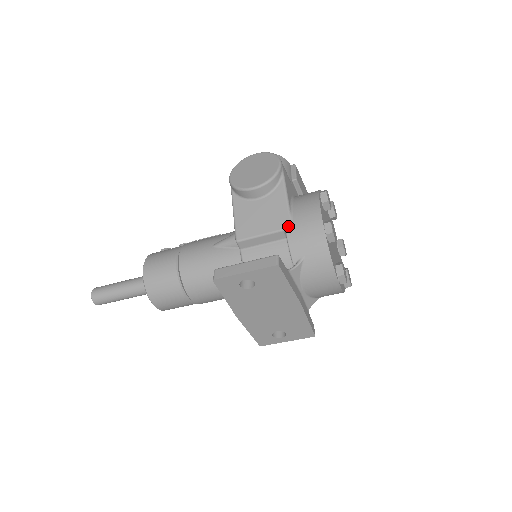
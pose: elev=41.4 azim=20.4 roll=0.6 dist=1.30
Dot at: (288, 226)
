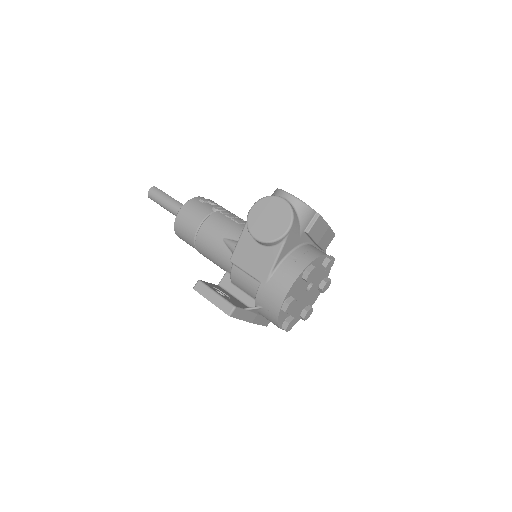
Dot at: (263, 282)
